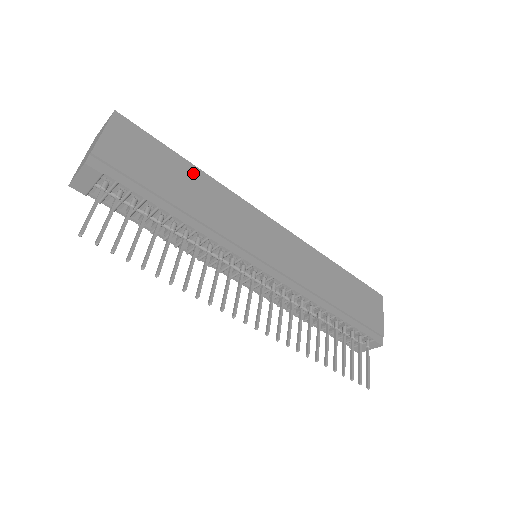
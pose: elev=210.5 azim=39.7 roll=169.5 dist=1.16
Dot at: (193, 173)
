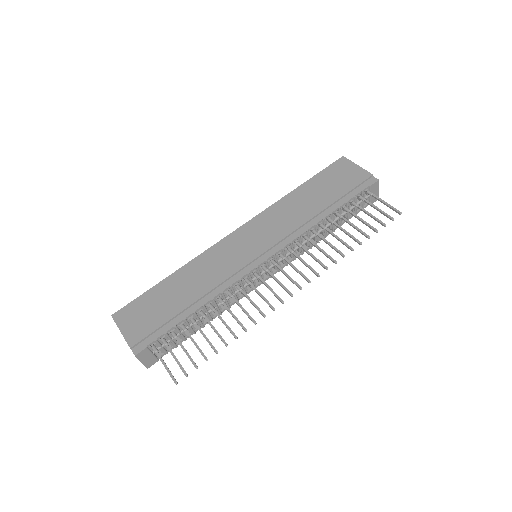
Dot at: (175, 279)
